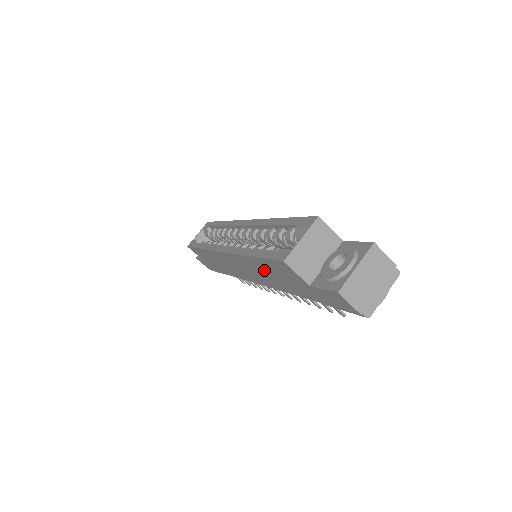
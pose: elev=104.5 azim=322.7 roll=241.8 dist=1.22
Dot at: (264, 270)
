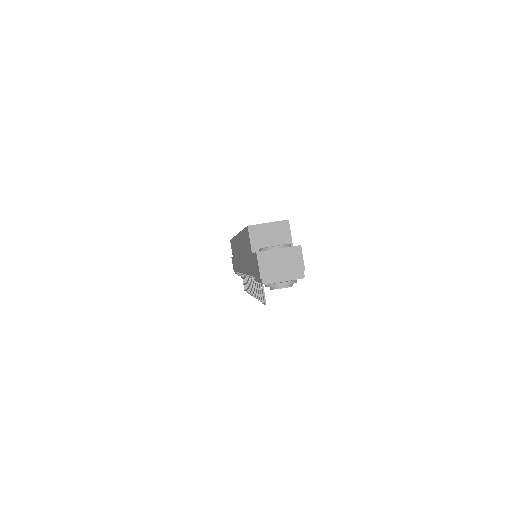
Dot at: (244, 247)
